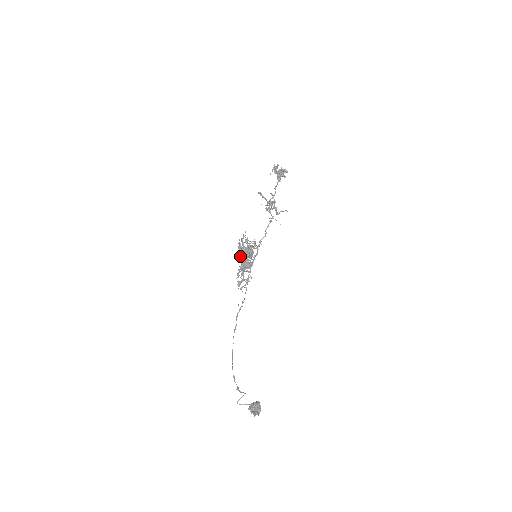
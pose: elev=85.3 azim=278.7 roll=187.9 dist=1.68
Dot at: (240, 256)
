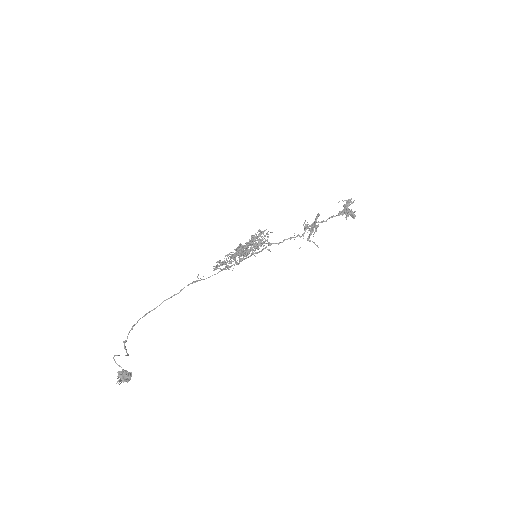
Dot at: (245, 245)
